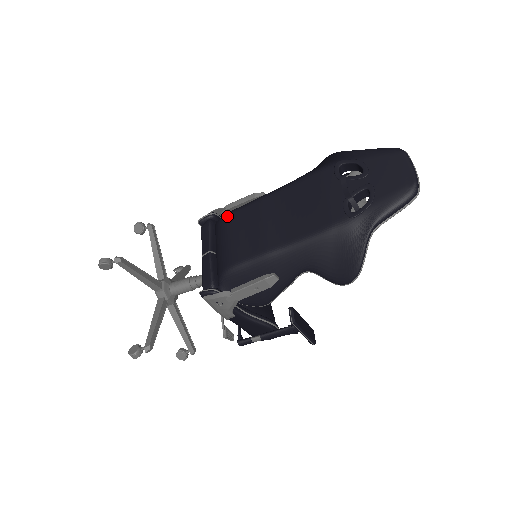
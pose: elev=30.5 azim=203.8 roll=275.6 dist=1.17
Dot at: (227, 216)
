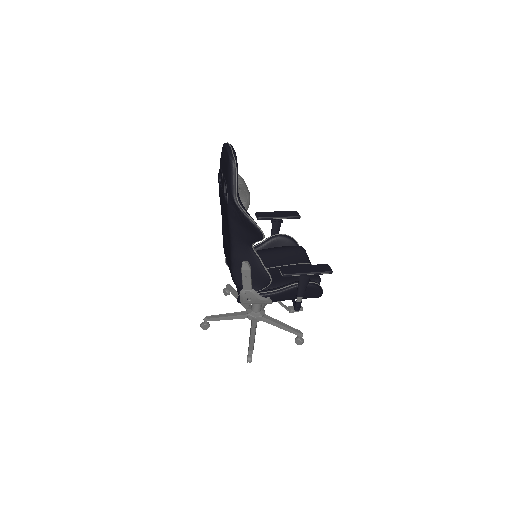
Dot at: (224, 252)
